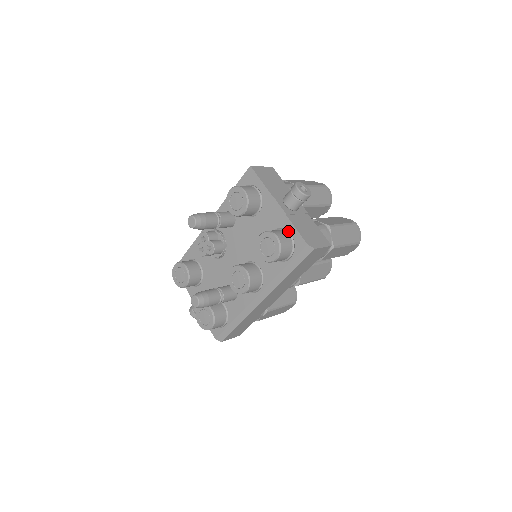
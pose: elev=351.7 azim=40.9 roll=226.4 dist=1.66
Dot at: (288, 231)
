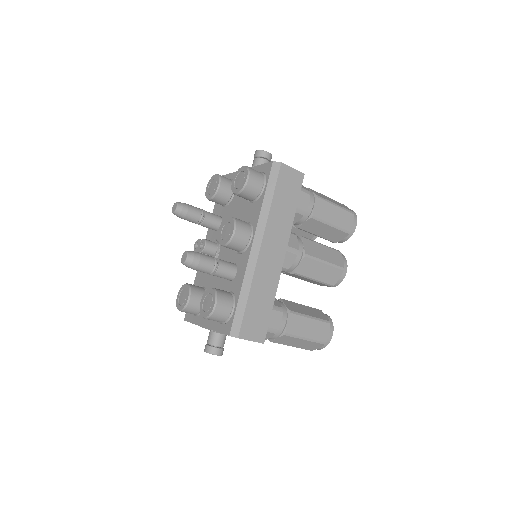
Dot at: occluded
